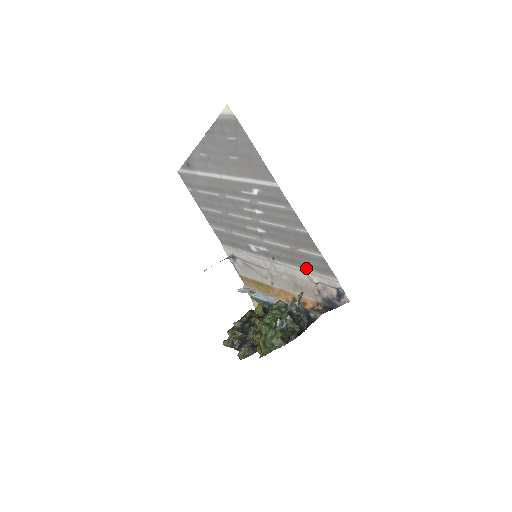
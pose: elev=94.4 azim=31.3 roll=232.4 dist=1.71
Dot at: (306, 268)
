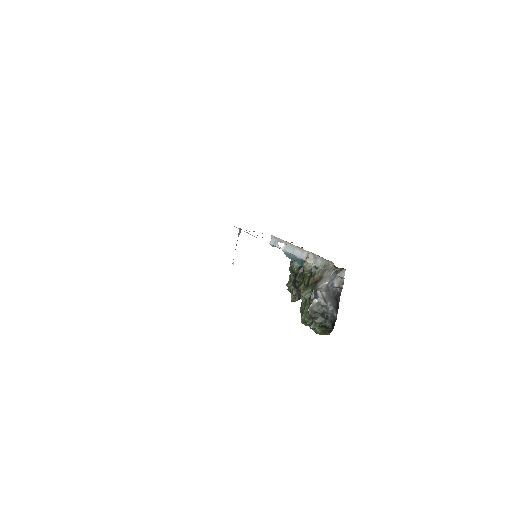
Dot at: occluded
